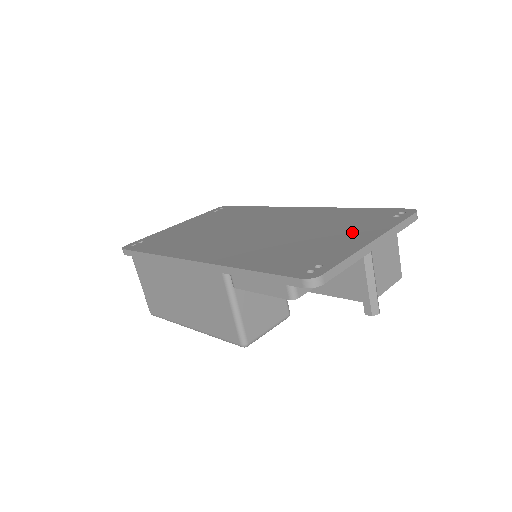
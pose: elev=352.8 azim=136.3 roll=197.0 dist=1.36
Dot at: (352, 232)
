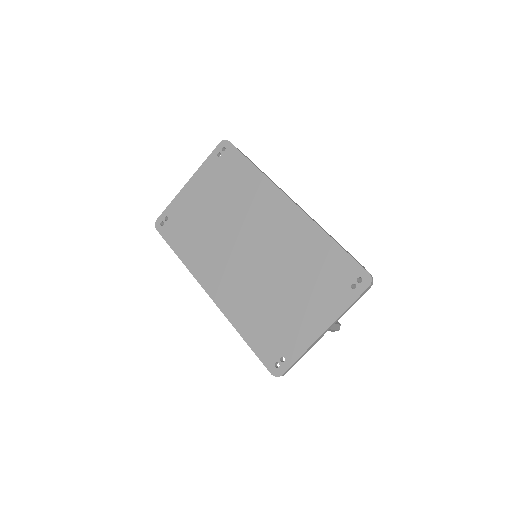
Dot at: (314, 305)
